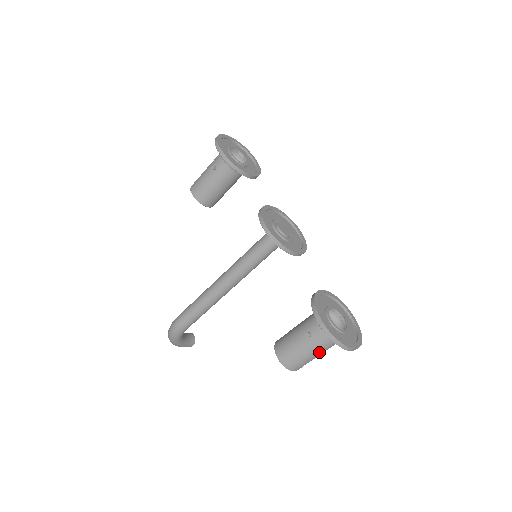
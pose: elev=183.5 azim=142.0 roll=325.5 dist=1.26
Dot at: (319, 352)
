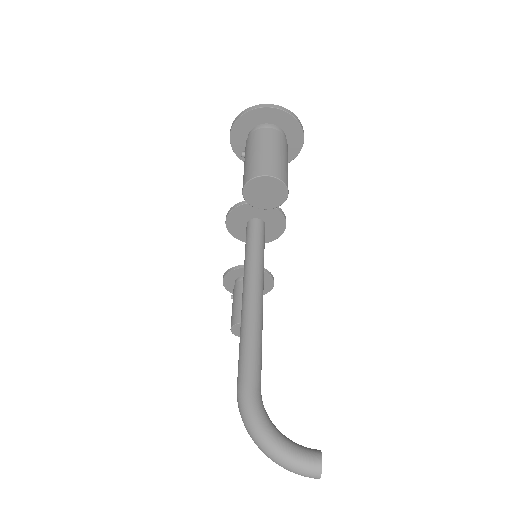
Dot at: (261, 145)
